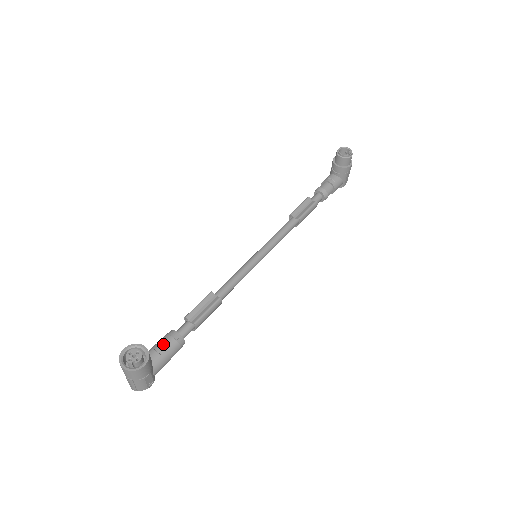
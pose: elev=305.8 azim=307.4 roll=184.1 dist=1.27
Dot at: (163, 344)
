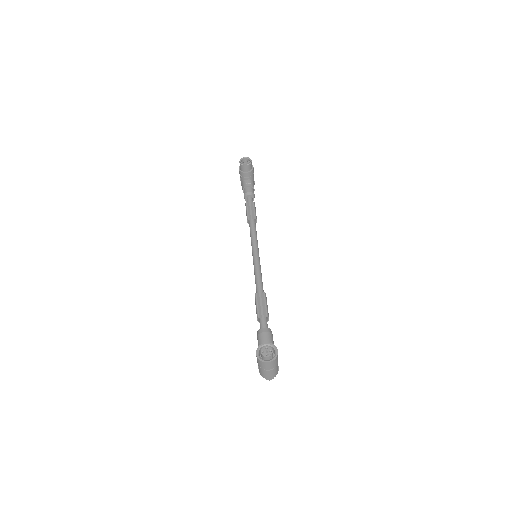
Dot at: (264, 340)
